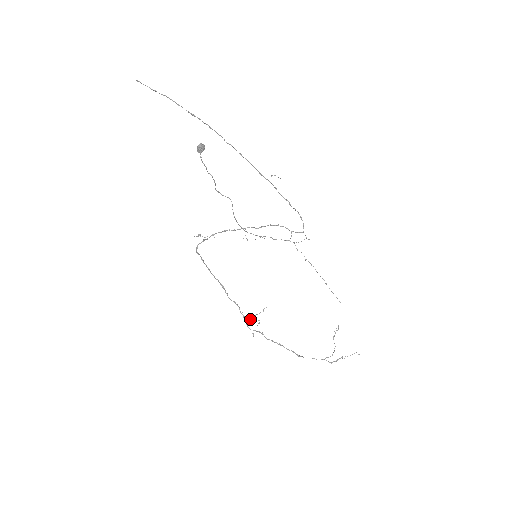
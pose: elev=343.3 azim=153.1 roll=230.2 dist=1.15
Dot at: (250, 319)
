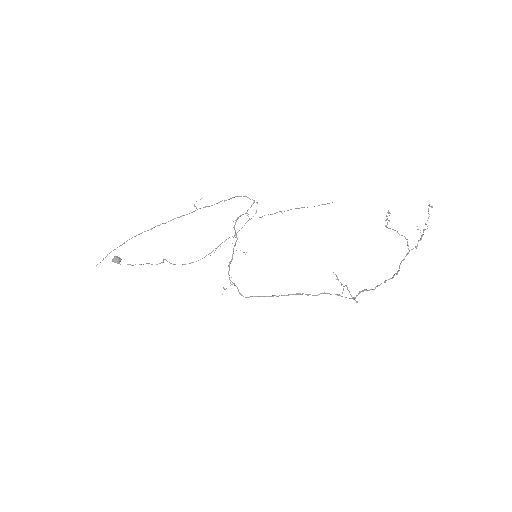
Dot at: (342, 292)
